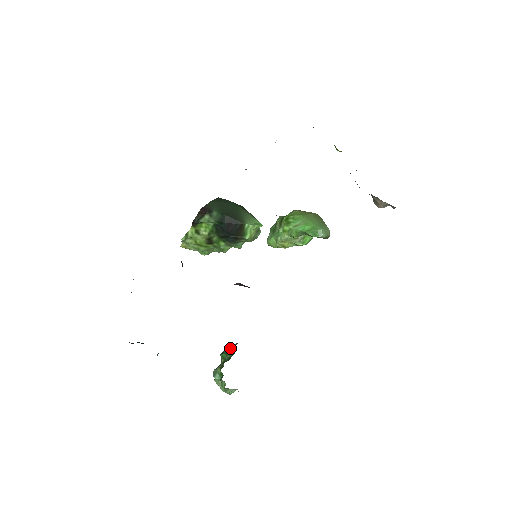
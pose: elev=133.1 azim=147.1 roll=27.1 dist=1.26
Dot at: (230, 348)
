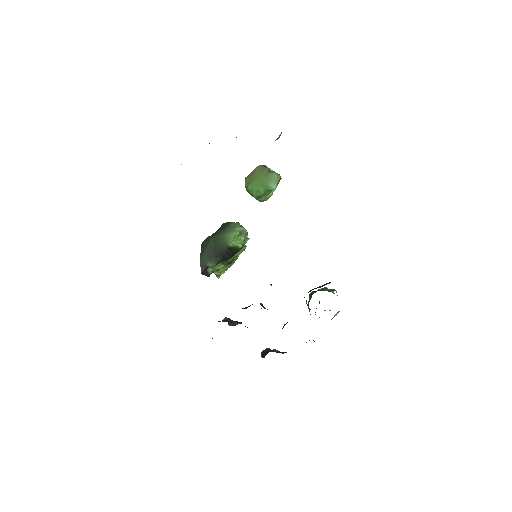
Dot at: (307, 305)
